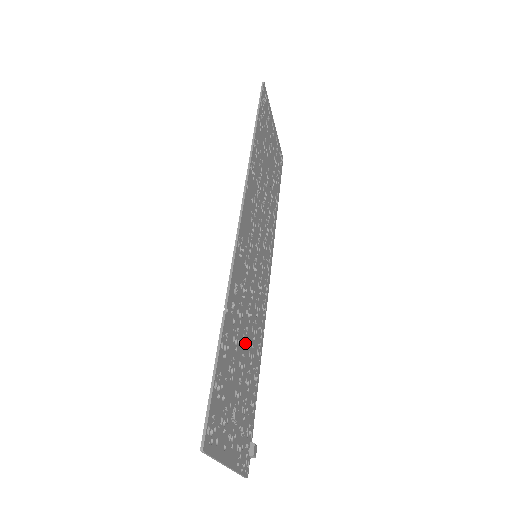
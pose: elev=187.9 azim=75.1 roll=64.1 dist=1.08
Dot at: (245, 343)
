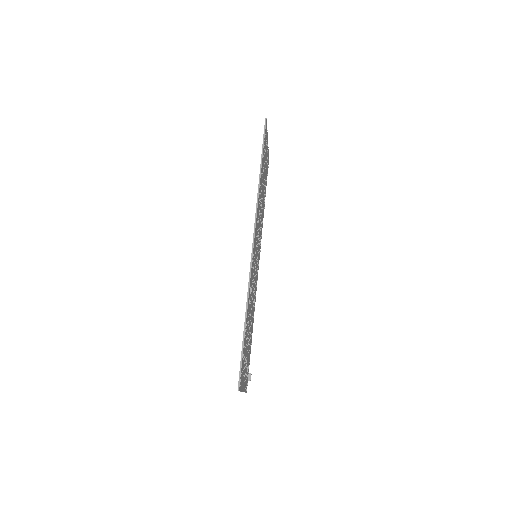
Dot at: (250, 318)
